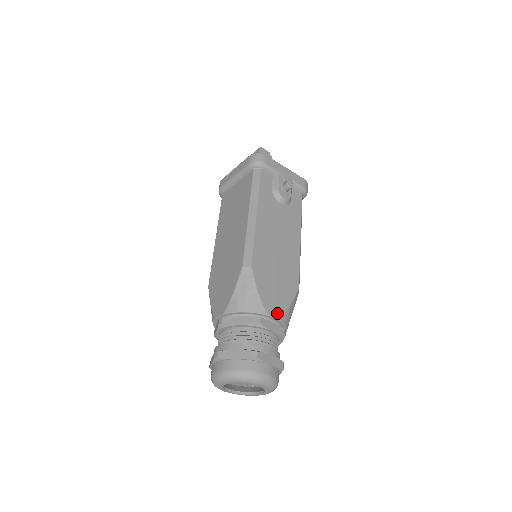
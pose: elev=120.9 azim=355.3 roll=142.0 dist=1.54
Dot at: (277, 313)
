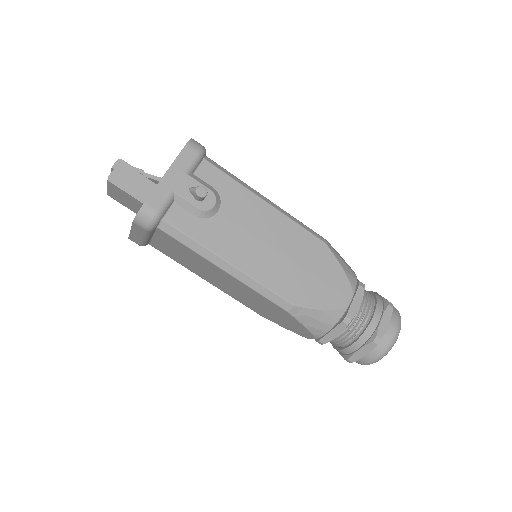
Dot at: (347, 293)
